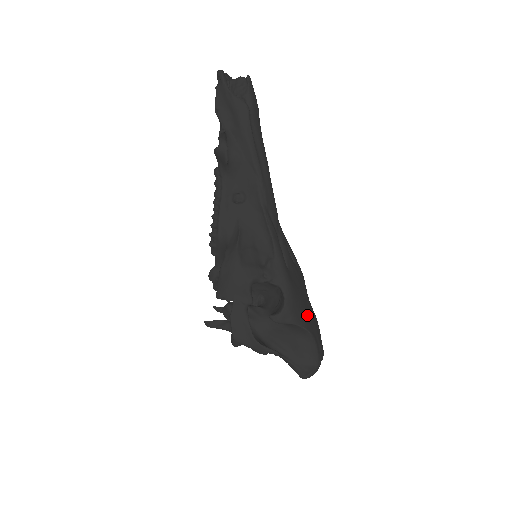
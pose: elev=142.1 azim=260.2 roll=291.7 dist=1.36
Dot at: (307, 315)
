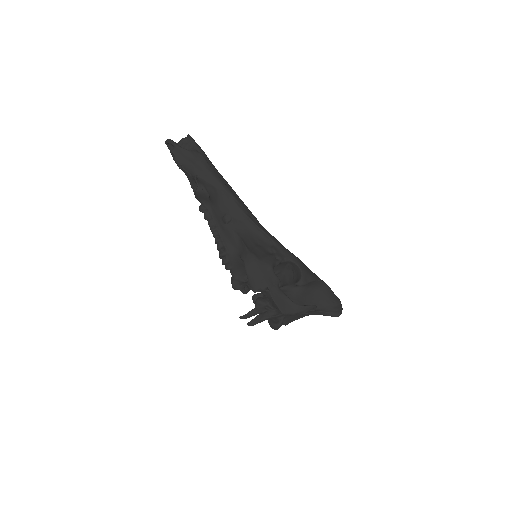
Dot at: occluded
